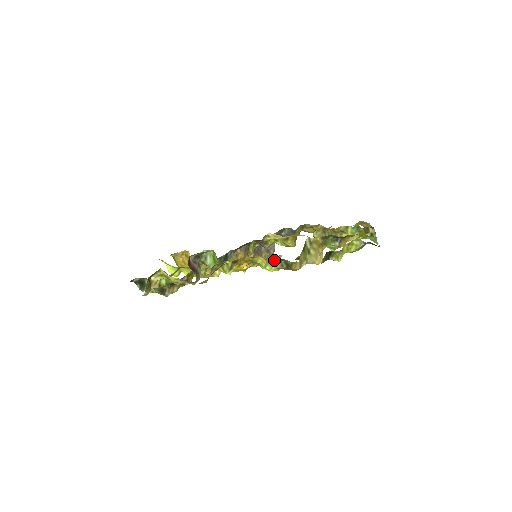
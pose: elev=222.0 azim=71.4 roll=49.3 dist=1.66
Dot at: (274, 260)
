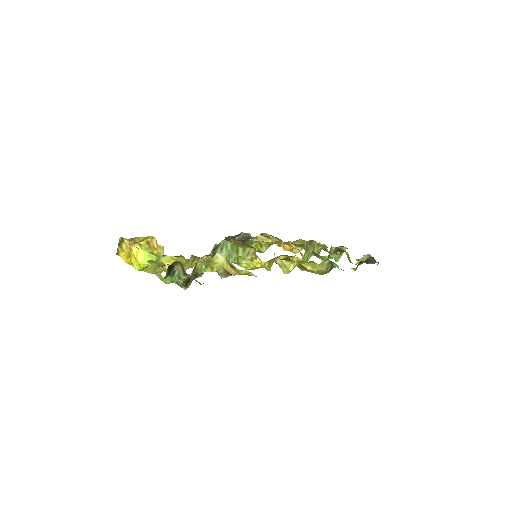
Dot at: (325, 262)
